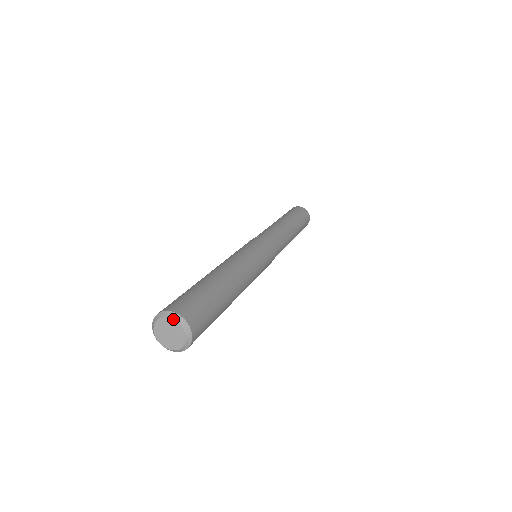
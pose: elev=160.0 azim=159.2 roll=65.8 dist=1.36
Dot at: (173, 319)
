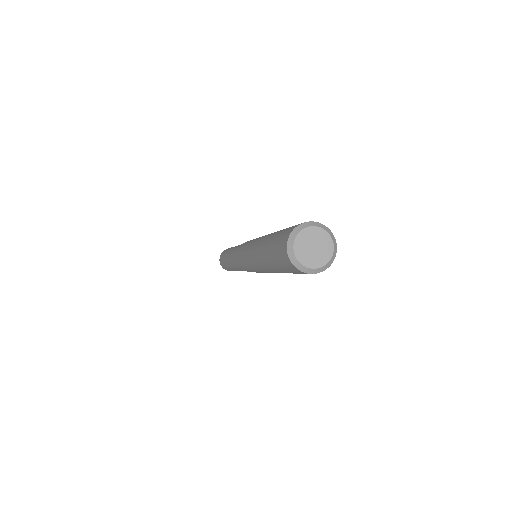
Dot at: (324, 229)
